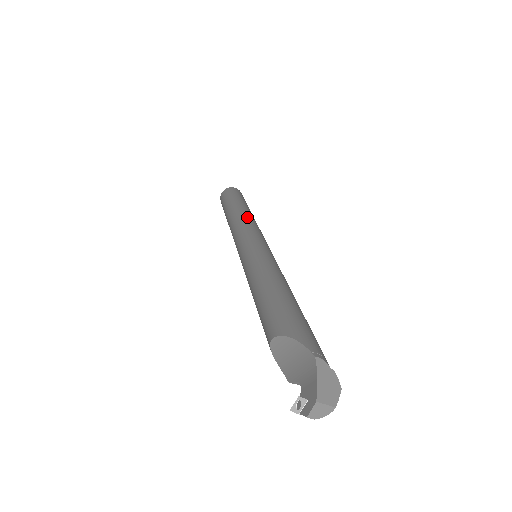
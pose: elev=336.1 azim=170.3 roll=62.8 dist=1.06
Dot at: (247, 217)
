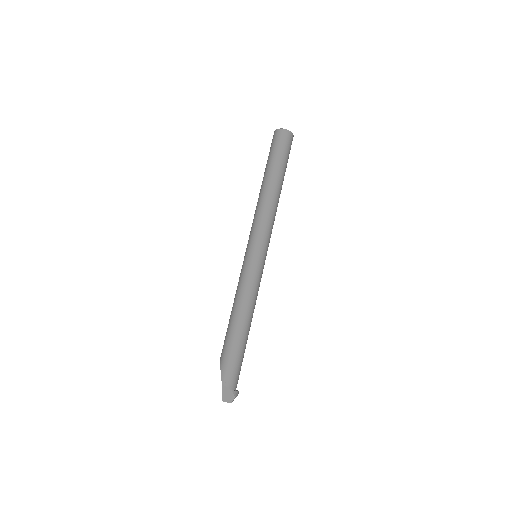
Dot at: (262, 206)
